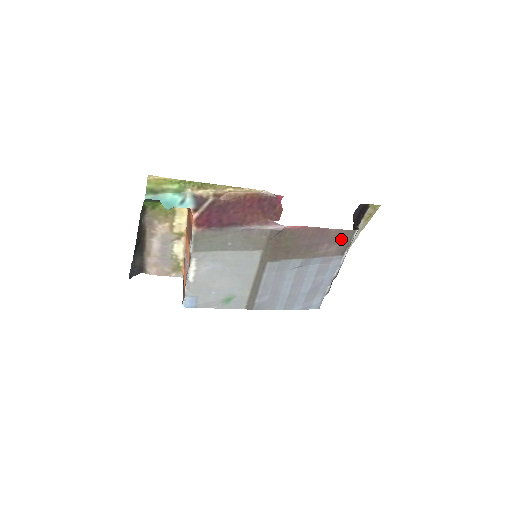
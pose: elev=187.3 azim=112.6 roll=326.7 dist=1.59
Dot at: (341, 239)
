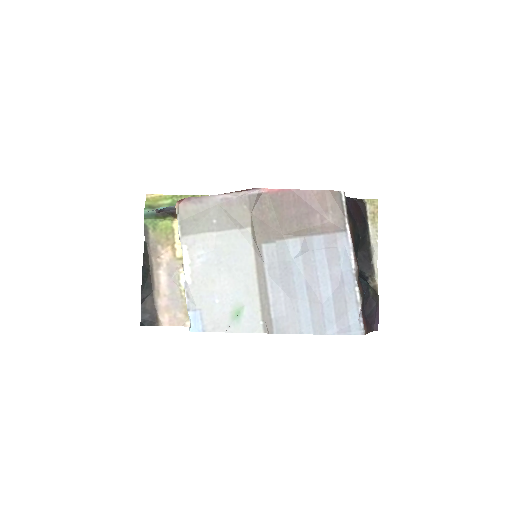
Dot at: (330, 205)
